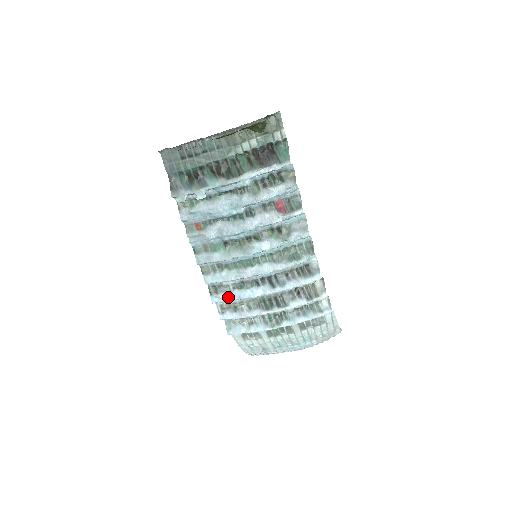
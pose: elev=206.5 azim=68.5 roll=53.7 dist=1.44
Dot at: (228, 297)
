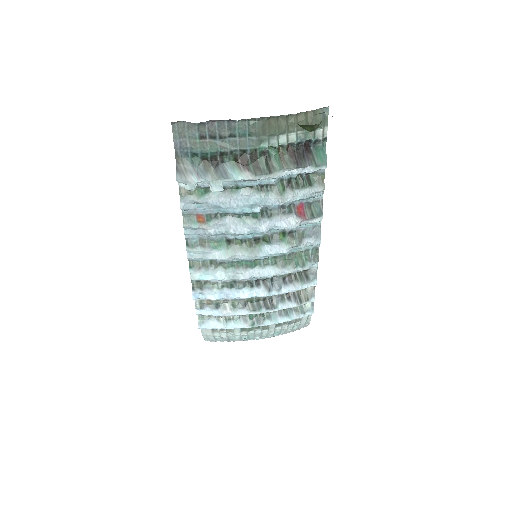
Dot at: (214, 295)
